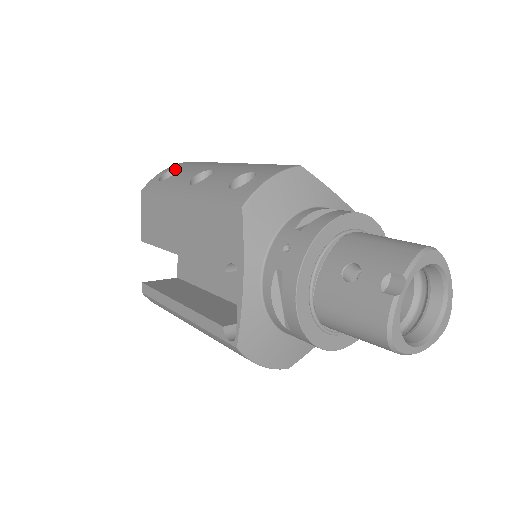
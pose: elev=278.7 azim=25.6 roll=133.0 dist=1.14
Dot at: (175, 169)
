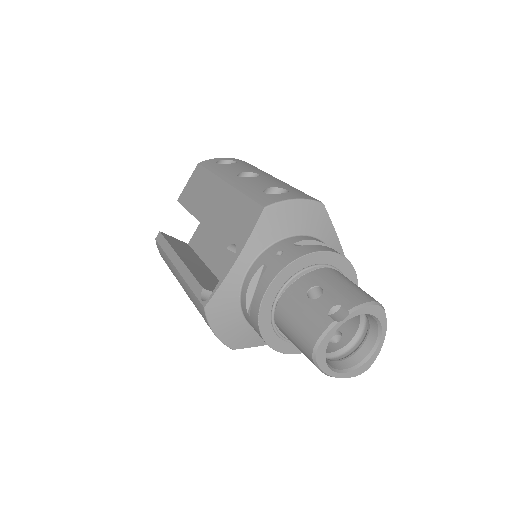
Dot at: (232, 161)
